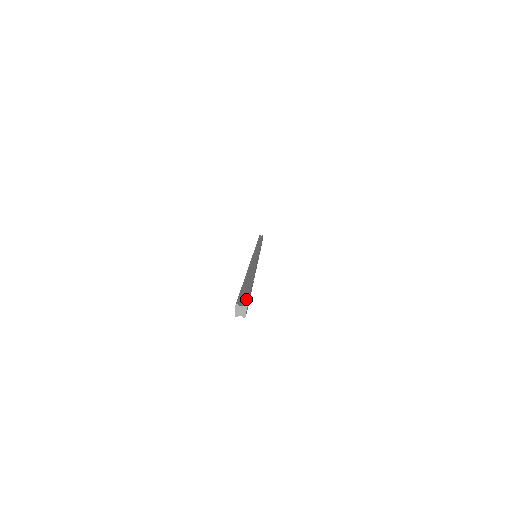
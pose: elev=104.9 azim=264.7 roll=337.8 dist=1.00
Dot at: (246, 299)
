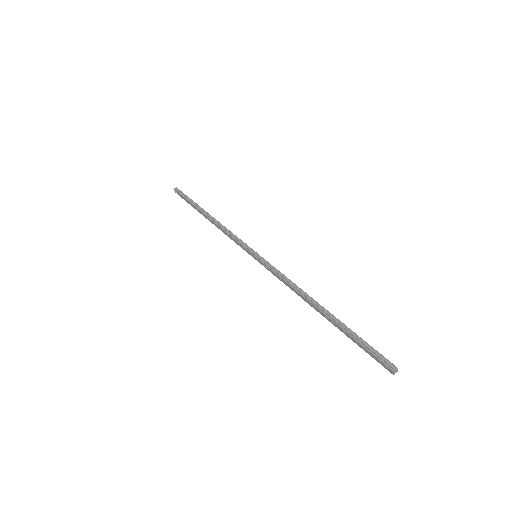
Dot at: (386, 360)
